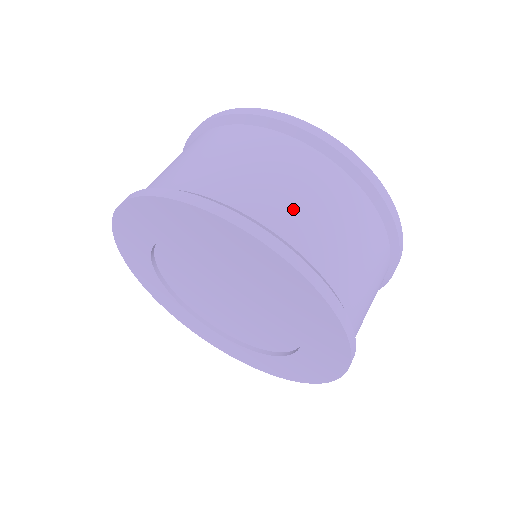
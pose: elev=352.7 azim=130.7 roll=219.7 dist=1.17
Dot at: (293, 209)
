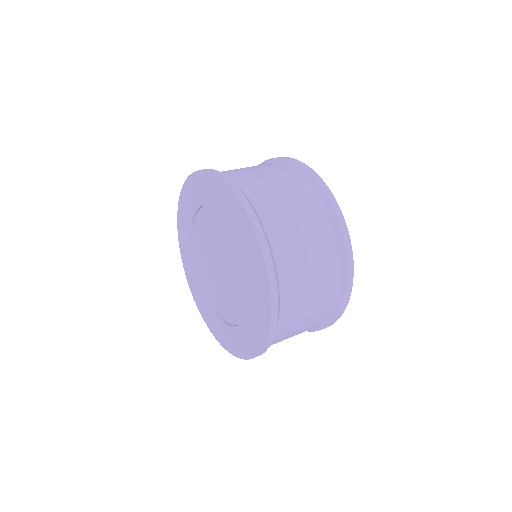
Dot at: (272, 201)
